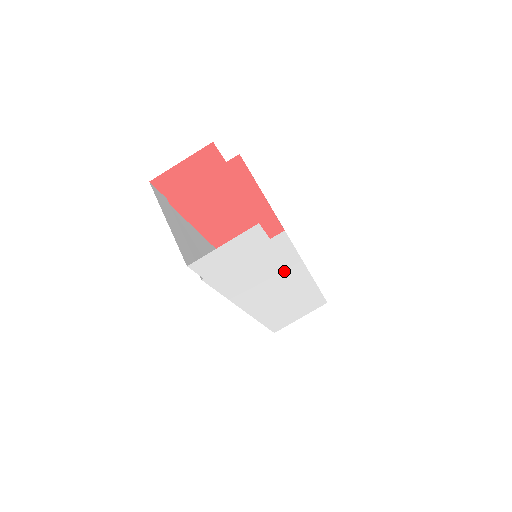
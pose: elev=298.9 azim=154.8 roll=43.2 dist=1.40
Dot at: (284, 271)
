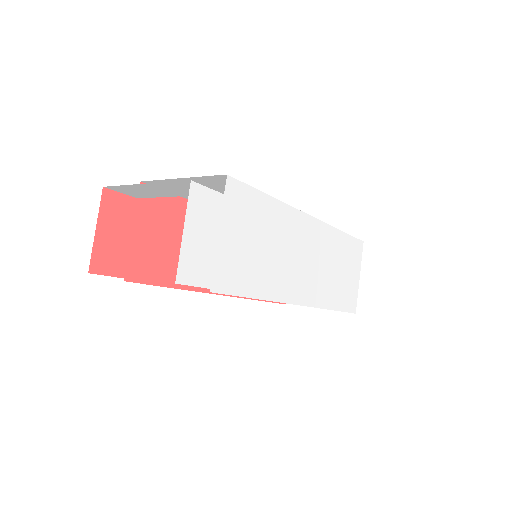
Dot at: (281, 228)
